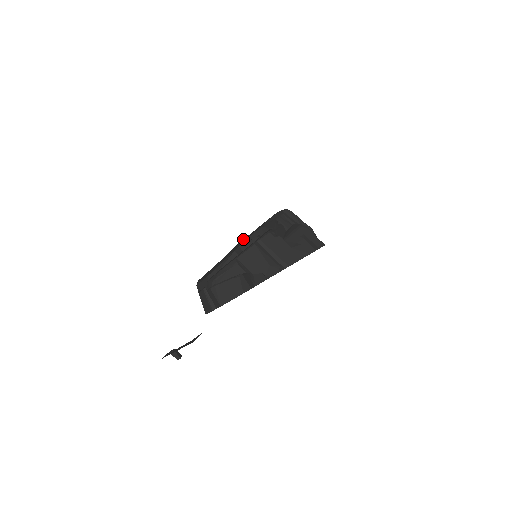
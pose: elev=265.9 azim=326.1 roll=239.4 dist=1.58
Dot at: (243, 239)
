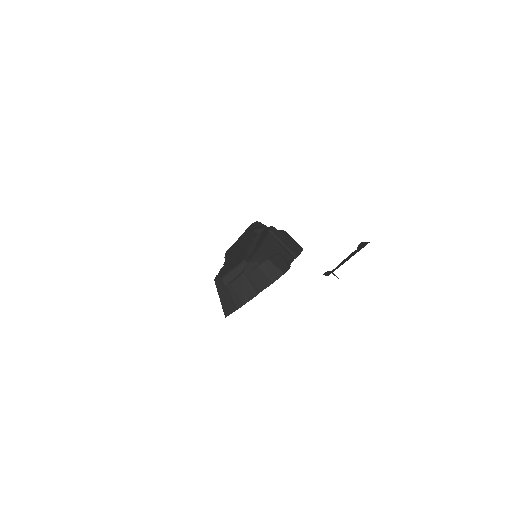
Dot at: (230, 247)
